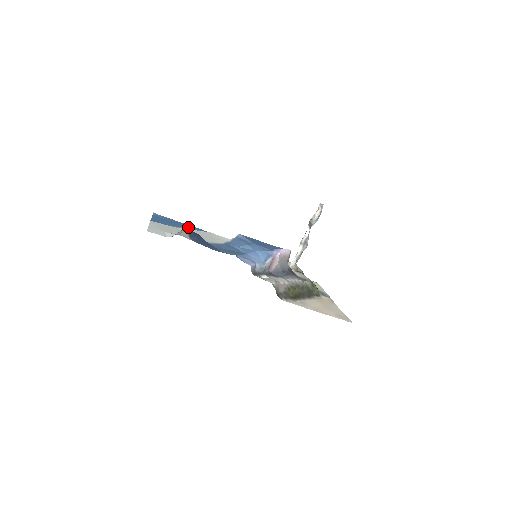
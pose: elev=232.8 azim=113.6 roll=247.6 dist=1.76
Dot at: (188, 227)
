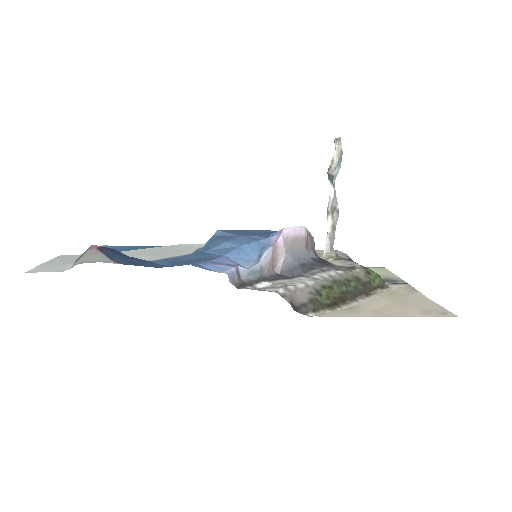
Dot at: occluded
